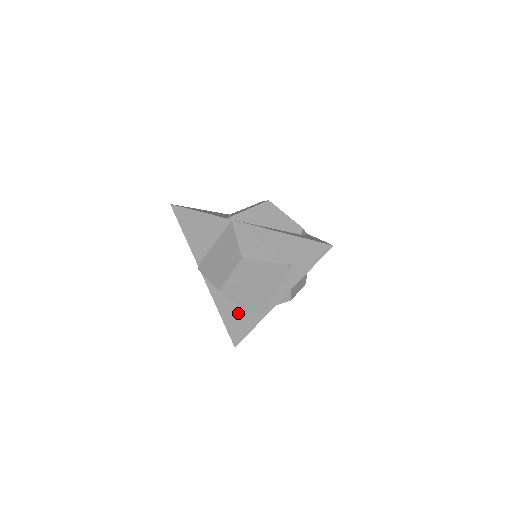
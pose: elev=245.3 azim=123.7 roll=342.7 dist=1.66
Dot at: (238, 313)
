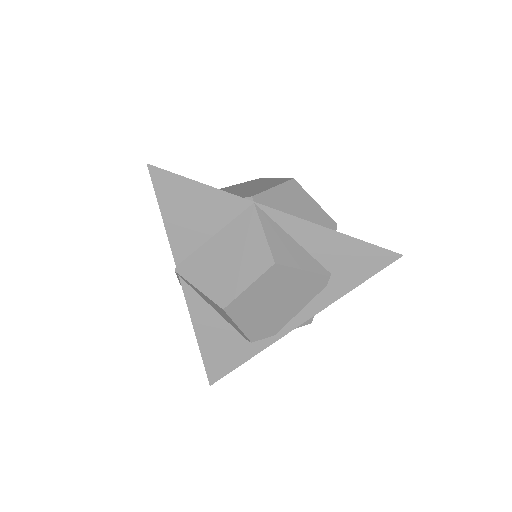
Dot at: (228, 339)
